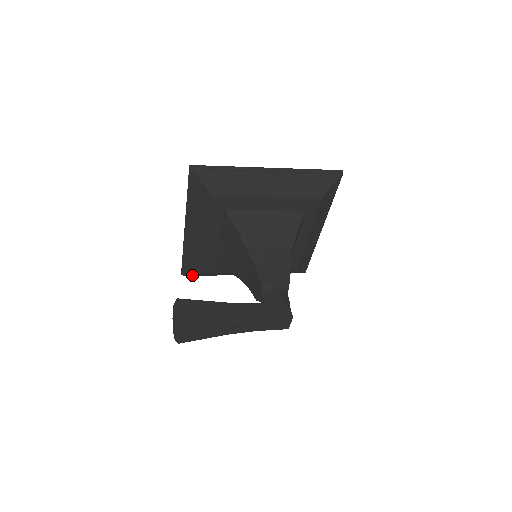
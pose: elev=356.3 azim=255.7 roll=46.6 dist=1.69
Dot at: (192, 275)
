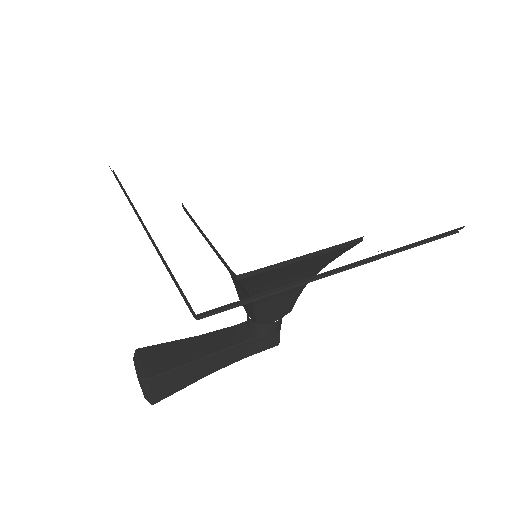
Dot at: occluded
